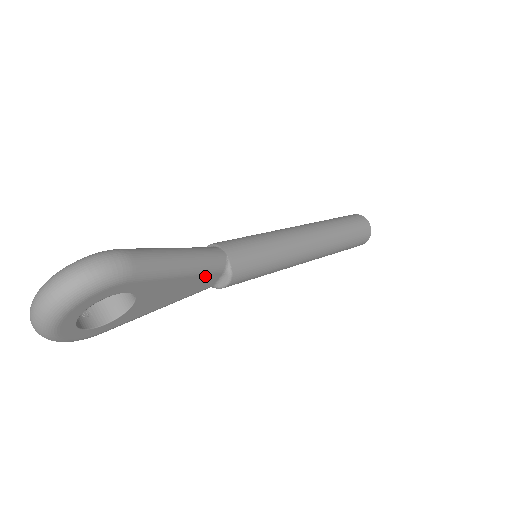
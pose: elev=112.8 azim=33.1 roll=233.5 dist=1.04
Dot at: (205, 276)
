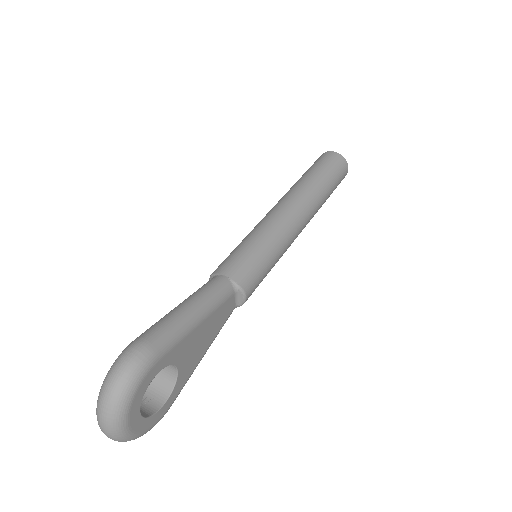
Dot at: (220, 307)
